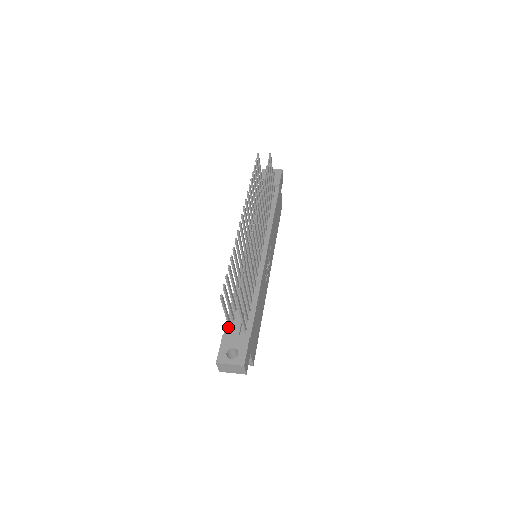
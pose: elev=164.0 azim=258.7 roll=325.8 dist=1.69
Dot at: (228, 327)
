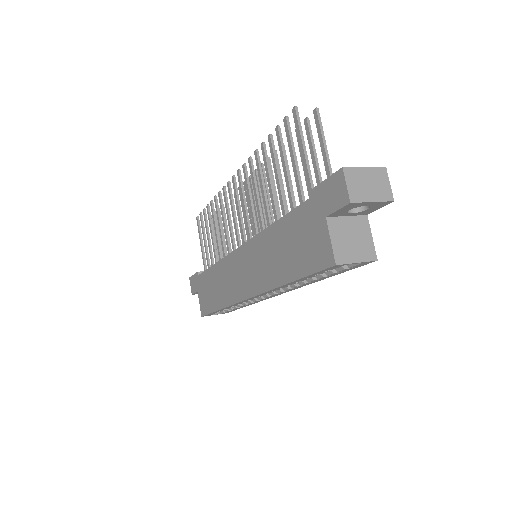
Dot at: (306, 202)
